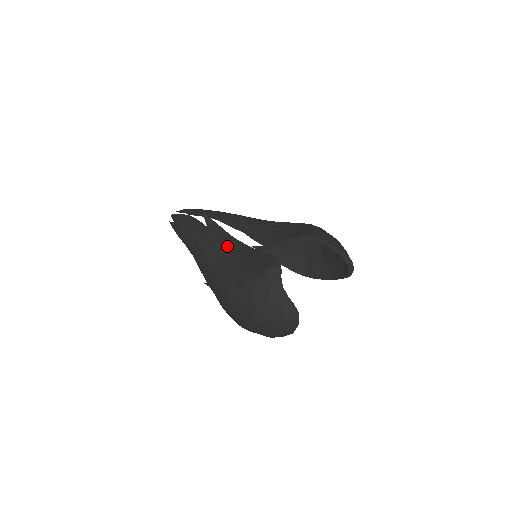
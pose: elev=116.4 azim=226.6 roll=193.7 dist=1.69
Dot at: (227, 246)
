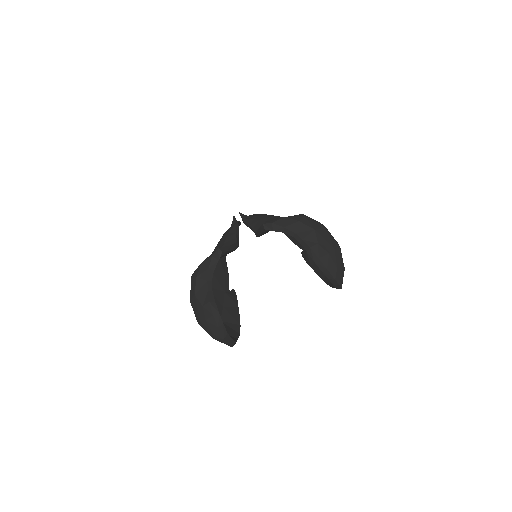
Dot at: (223, 244)
